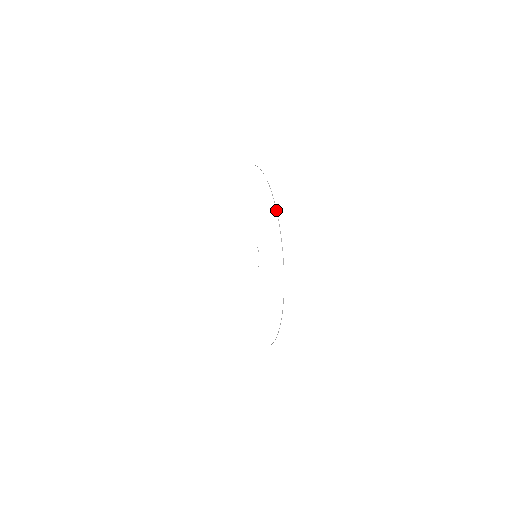
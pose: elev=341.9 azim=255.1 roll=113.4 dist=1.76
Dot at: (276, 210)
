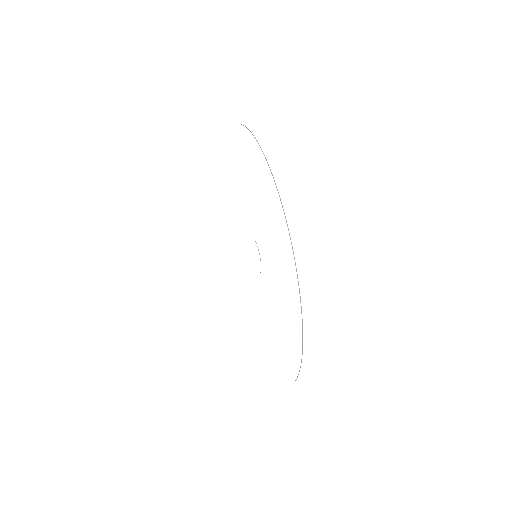
Dot at: occluded
